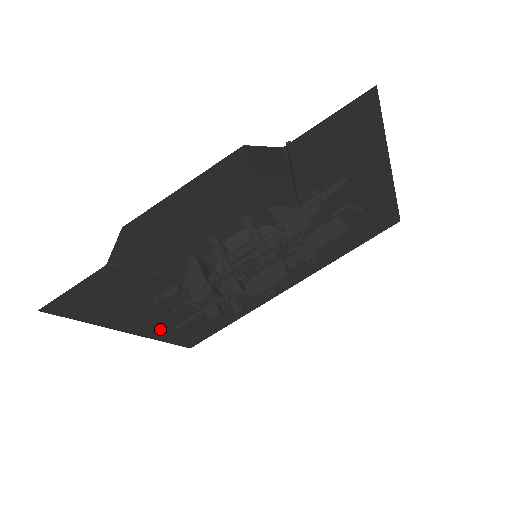
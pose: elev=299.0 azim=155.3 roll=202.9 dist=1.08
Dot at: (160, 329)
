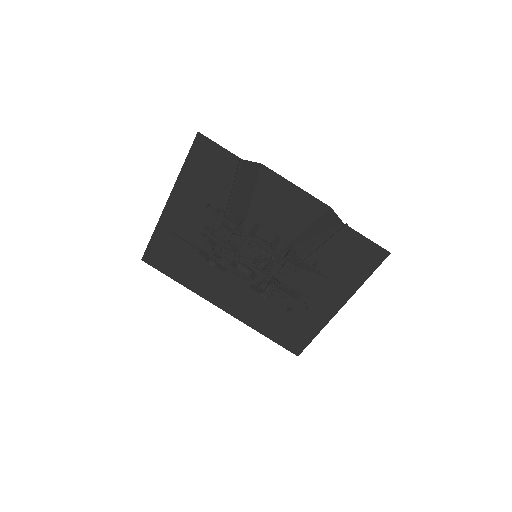
Dot at: (171, 222)
